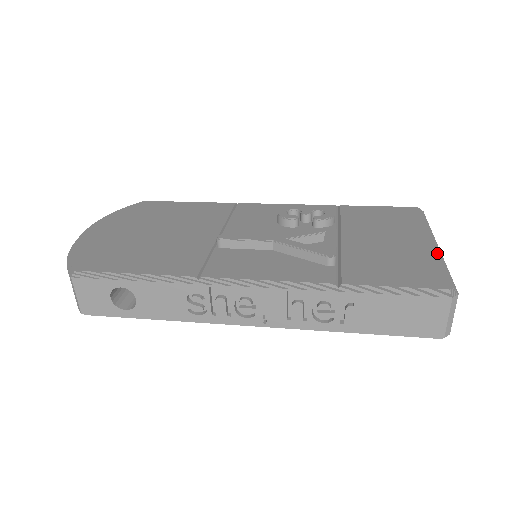
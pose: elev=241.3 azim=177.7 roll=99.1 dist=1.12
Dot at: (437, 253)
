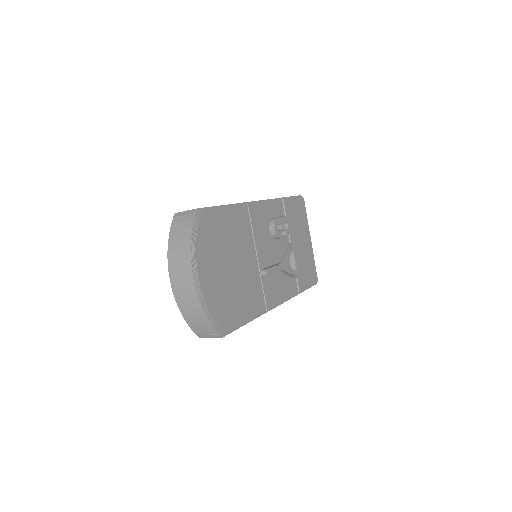
Dot at: occluded
